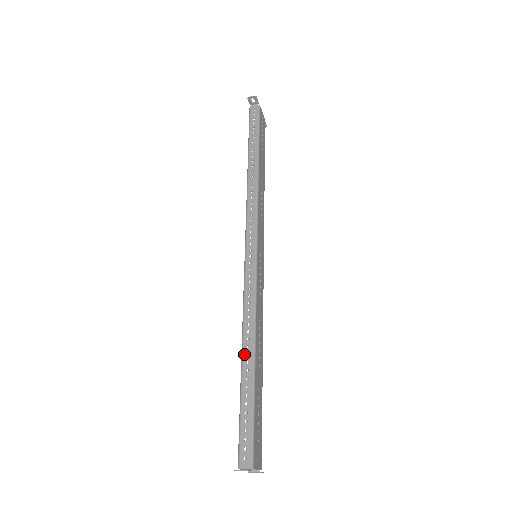
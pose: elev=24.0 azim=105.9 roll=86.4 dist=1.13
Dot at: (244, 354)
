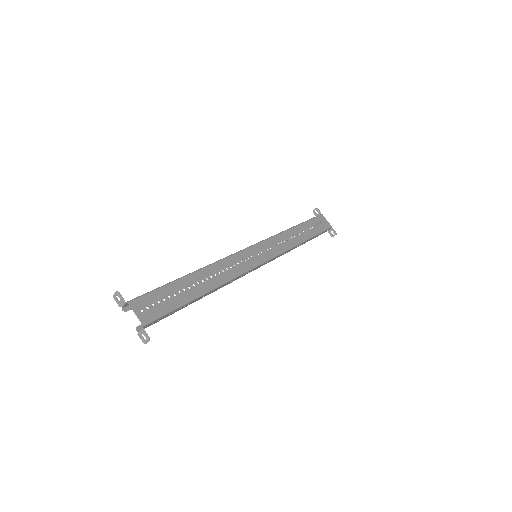
Dot at: occluded
